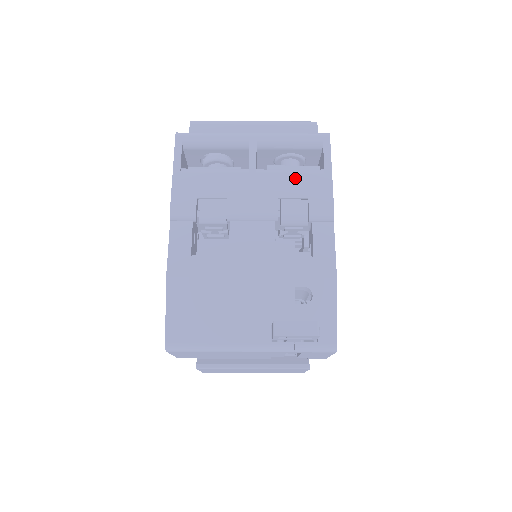
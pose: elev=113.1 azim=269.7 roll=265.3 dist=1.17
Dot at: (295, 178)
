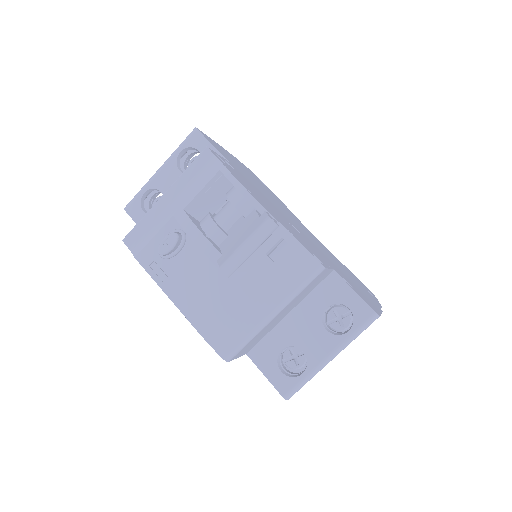
Dot at: occluded
